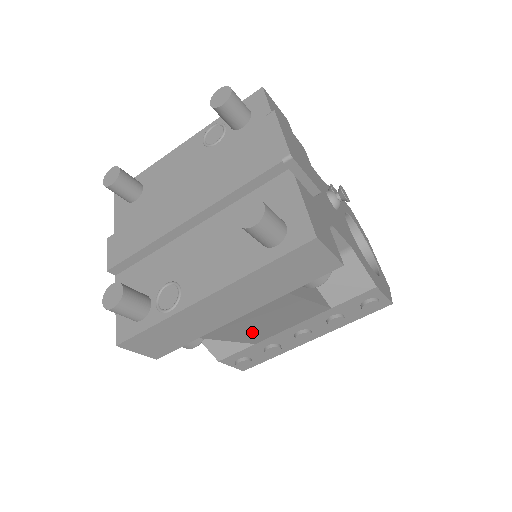
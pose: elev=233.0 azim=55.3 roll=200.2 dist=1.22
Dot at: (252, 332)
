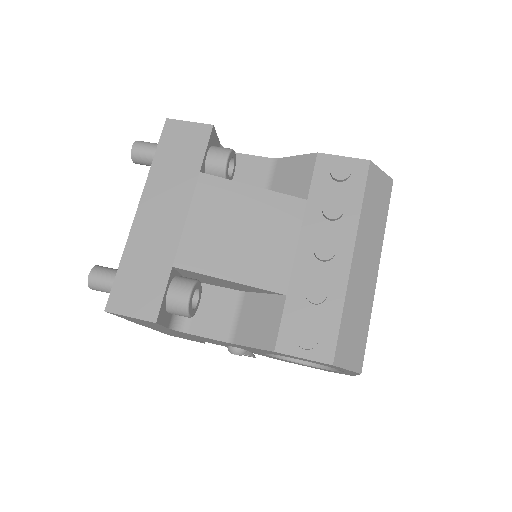
Dot at: (242, 258)
